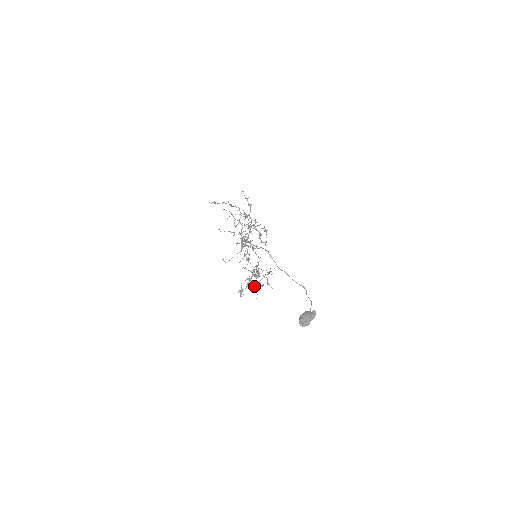
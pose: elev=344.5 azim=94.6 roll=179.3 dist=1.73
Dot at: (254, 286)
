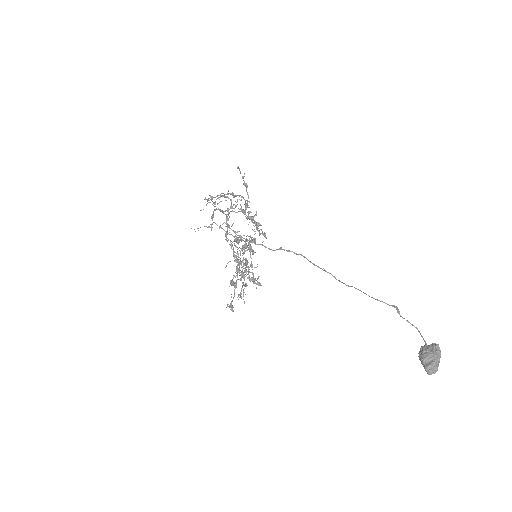
Dot at: (241, 290)
